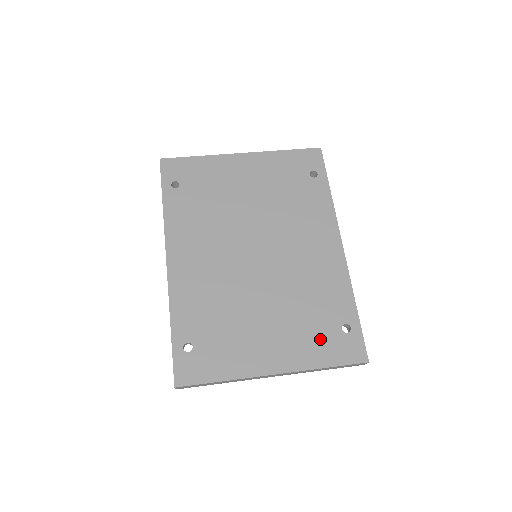
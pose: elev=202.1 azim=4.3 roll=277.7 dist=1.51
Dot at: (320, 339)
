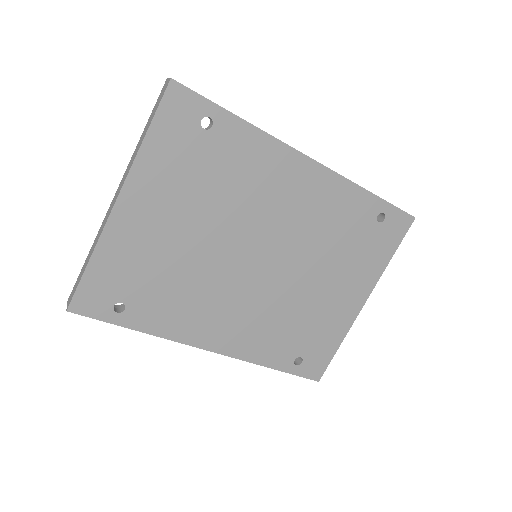
Dot at: (371, 248)
